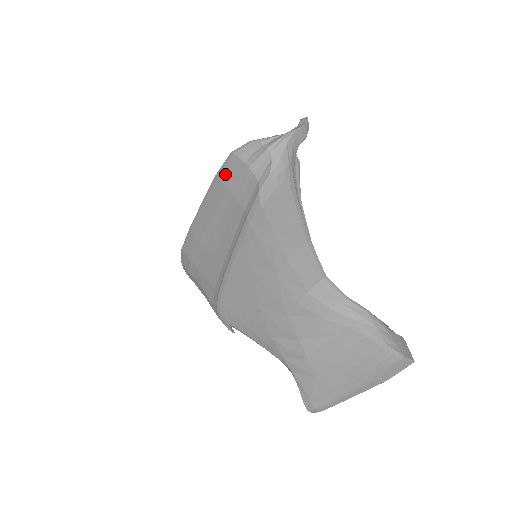
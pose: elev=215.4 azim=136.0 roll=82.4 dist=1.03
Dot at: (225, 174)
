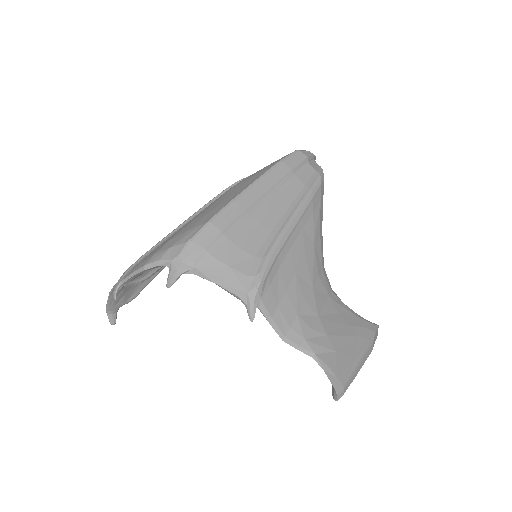
Dot at: (291, 160)
